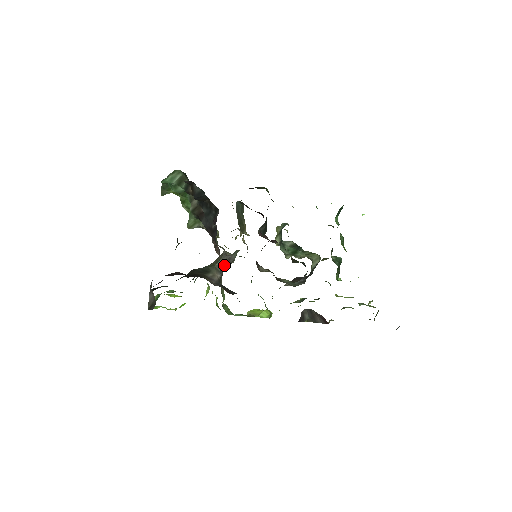
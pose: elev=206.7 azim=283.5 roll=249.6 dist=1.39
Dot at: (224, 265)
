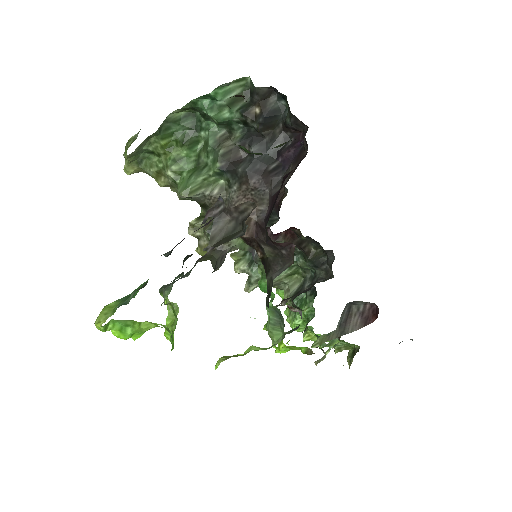
Dot at: (216, 265)
